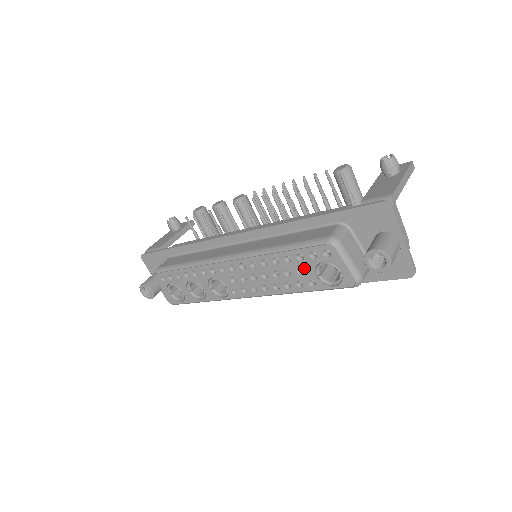
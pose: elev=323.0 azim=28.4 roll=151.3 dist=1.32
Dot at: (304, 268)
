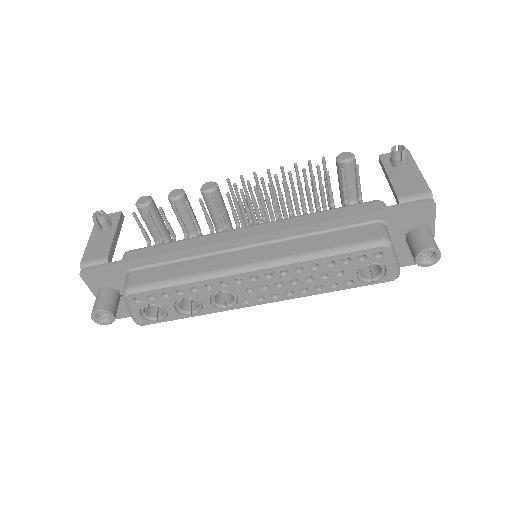
Dot at: (347, 270)
